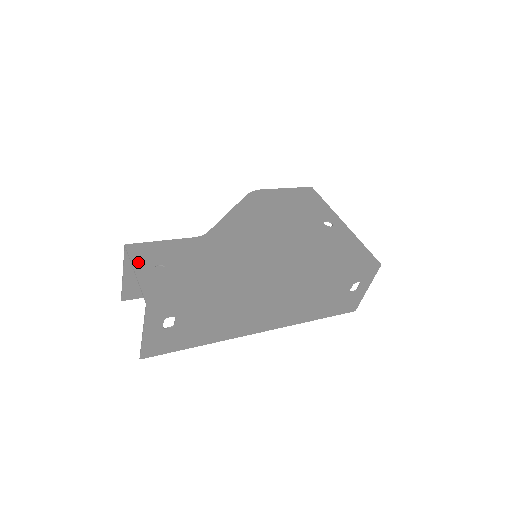
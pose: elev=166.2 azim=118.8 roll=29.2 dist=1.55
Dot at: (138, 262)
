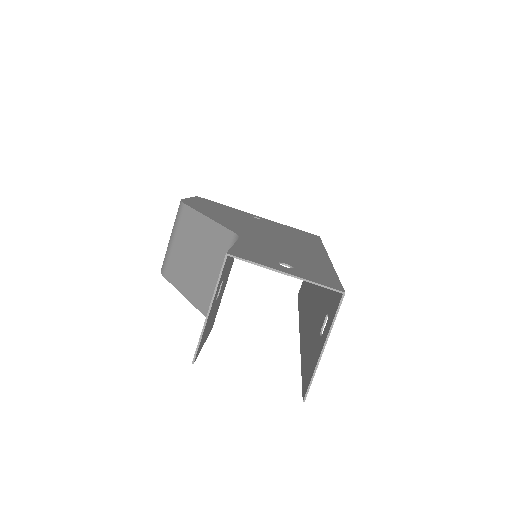
Dot at: (267, 264)
